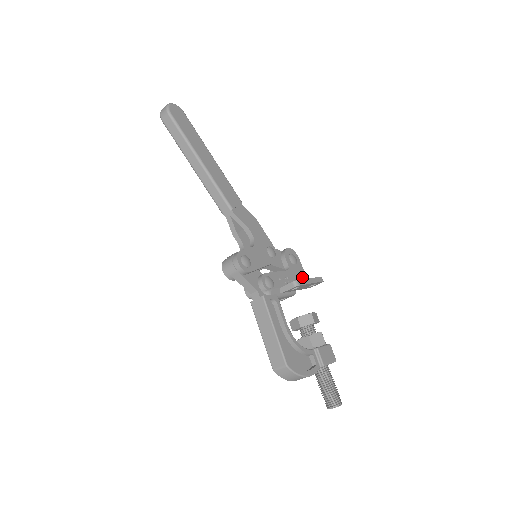
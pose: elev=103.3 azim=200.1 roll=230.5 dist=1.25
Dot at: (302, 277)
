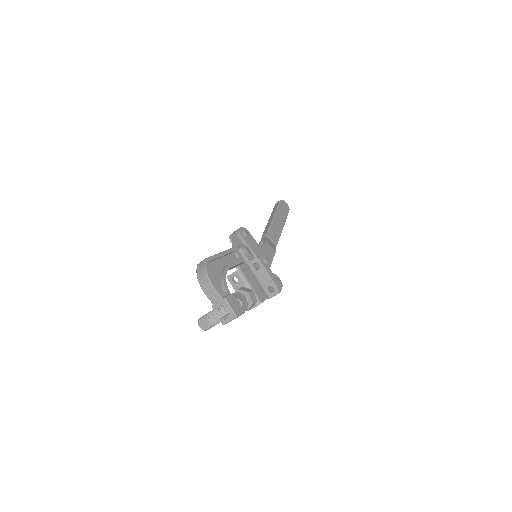
Dot at: occluded
